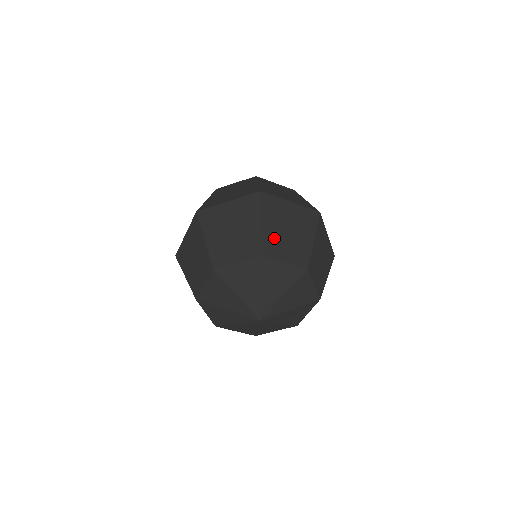
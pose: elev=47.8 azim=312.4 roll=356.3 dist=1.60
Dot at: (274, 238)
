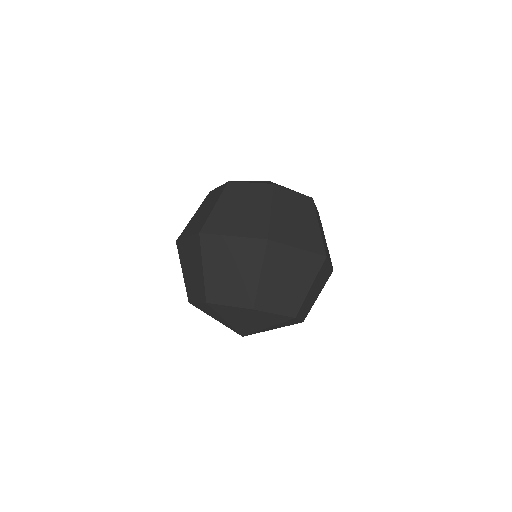
Dot at: (307, 300)
